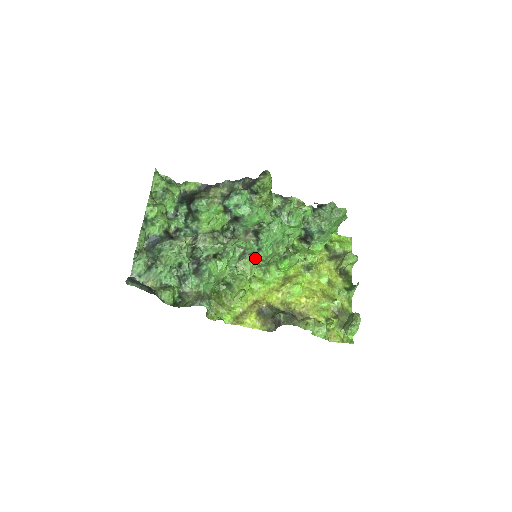
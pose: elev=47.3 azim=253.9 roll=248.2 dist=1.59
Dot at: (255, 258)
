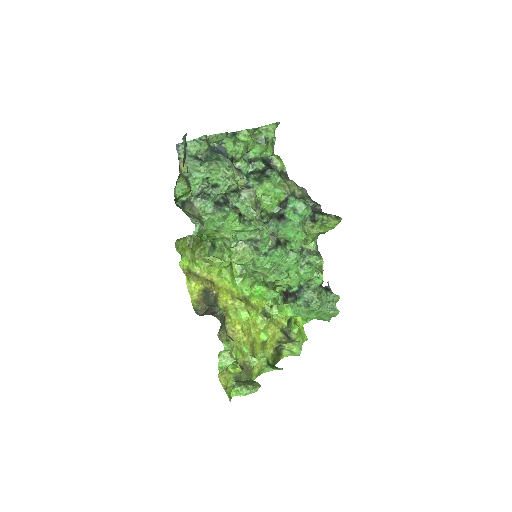
Dot at: (254, 256)
